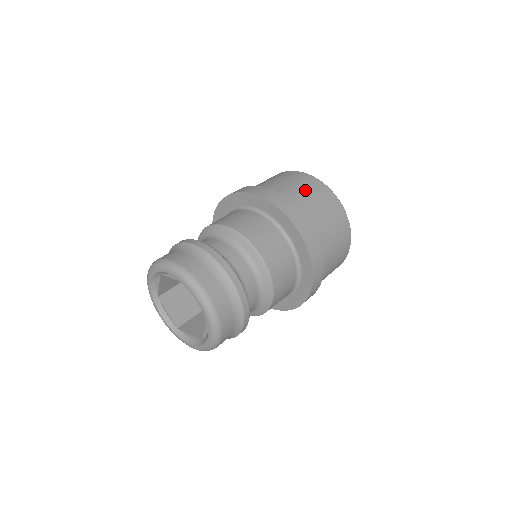
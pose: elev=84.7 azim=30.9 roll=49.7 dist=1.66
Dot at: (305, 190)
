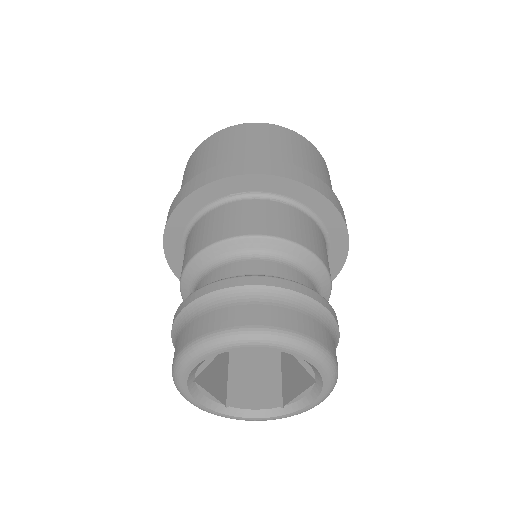
Dot at: (213, 151)
